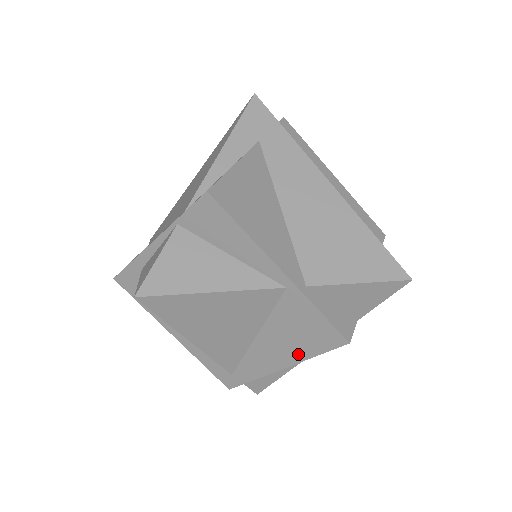
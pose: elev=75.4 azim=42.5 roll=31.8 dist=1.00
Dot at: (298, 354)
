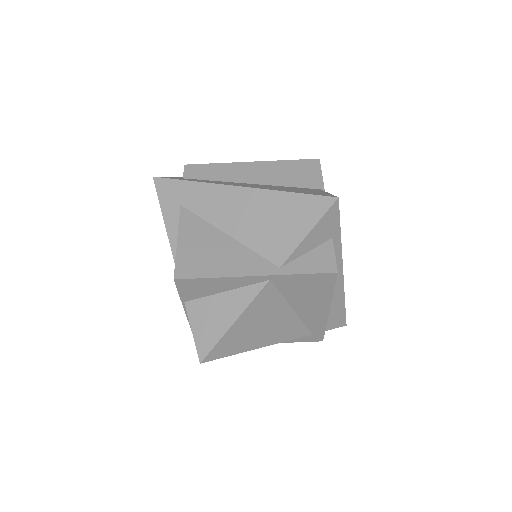
Dot at: (324, 299)
